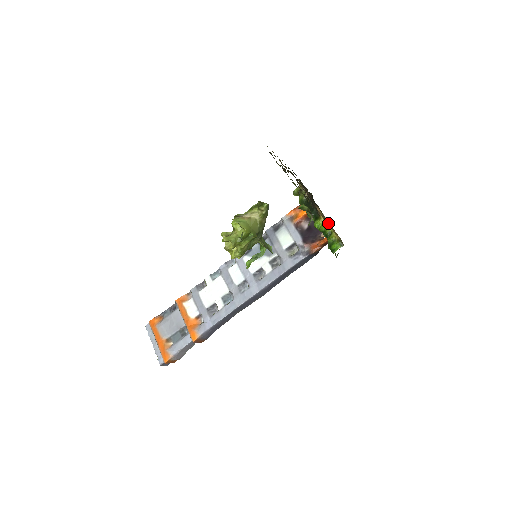
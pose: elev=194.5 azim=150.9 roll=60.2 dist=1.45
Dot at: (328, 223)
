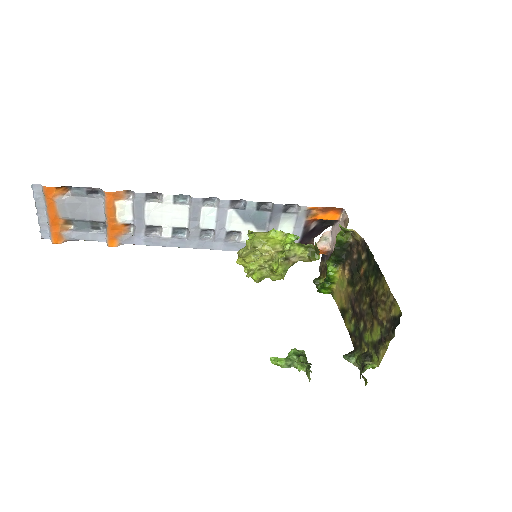
Dot at: (342, 288)
